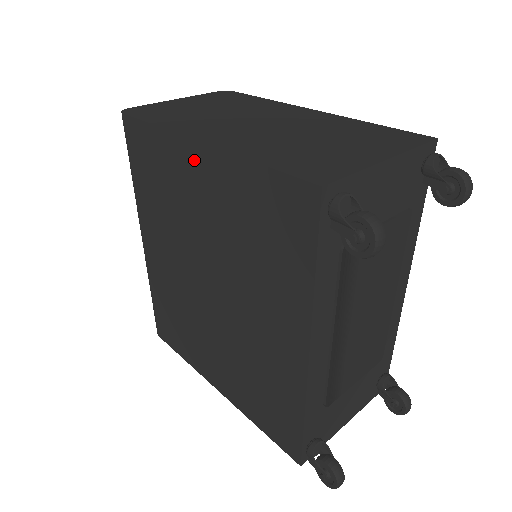
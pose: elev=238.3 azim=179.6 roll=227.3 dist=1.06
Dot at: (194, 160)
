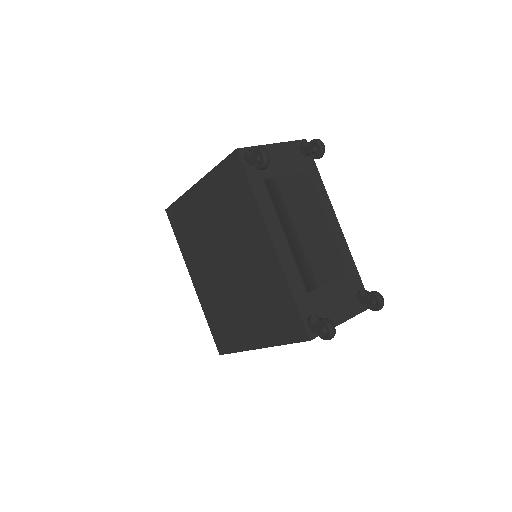
Dot at: (197, 195)
